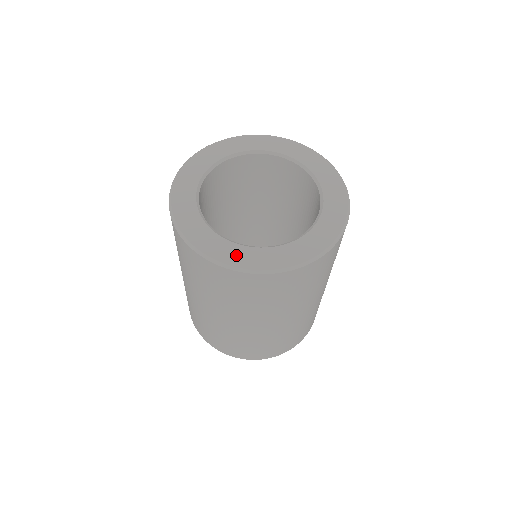
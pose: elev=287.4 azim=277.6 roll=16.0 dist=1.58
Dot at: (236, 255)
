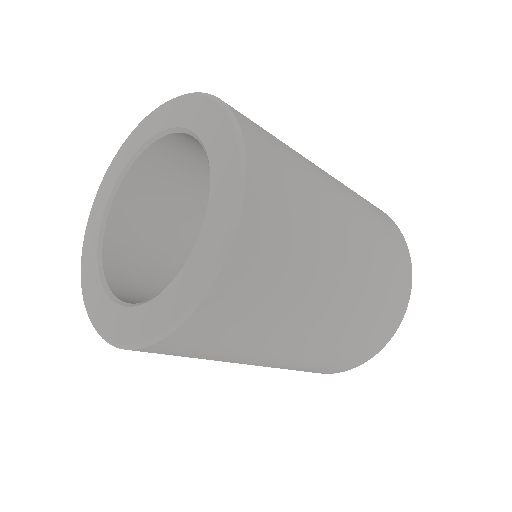
Dot at: (153, 318)
